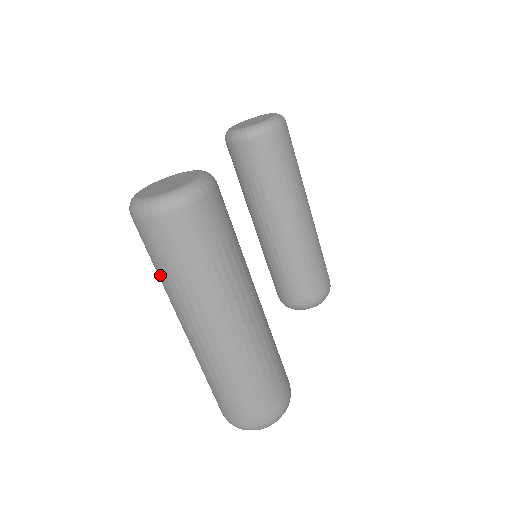
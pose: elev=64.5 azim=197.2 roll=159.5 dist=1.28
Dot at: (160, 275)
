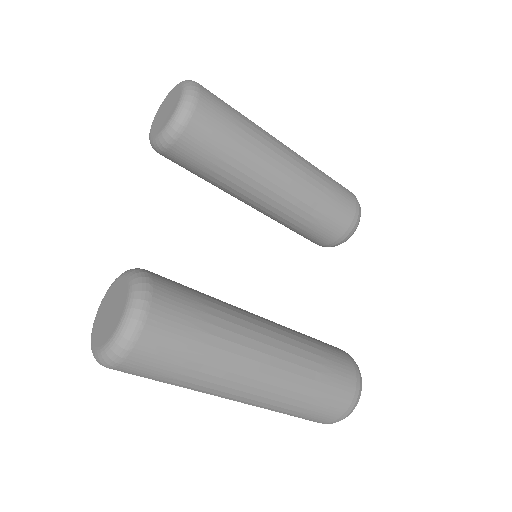
Dot at: occluded
